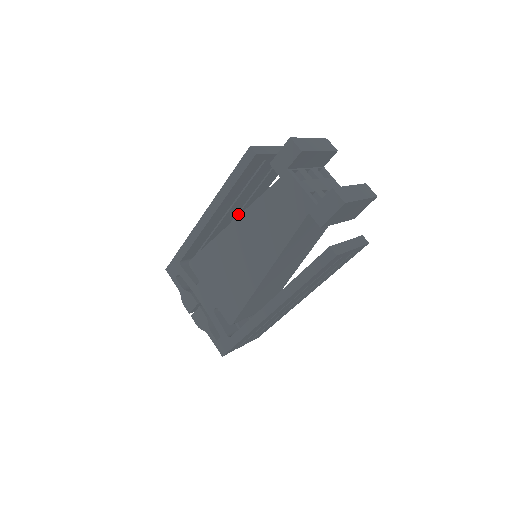
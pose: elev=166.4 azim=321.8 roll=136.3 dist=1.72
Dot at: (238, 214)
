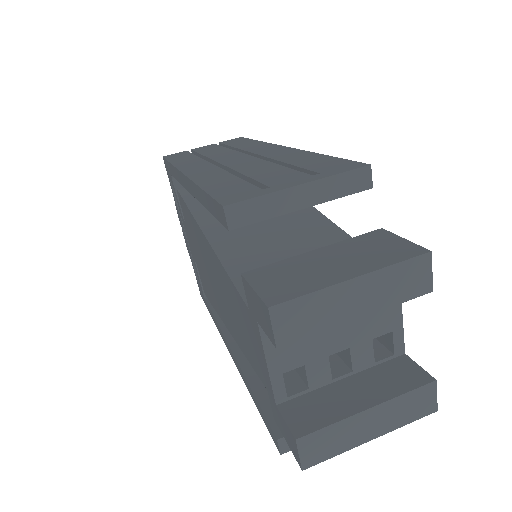
Dot at: occluded
